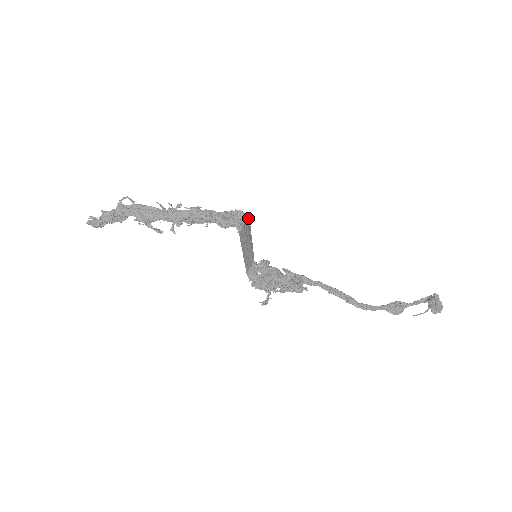
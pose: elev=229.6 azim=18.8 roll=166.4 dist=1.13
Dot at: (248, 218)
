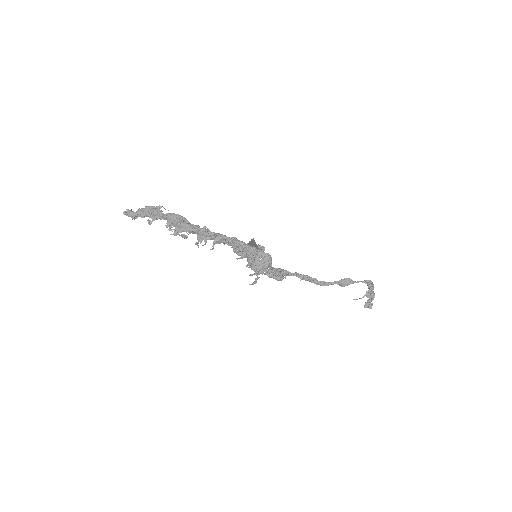
Dot at: (258, 252)
